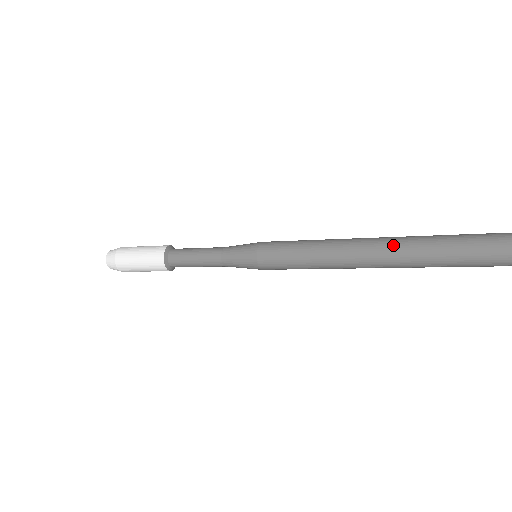
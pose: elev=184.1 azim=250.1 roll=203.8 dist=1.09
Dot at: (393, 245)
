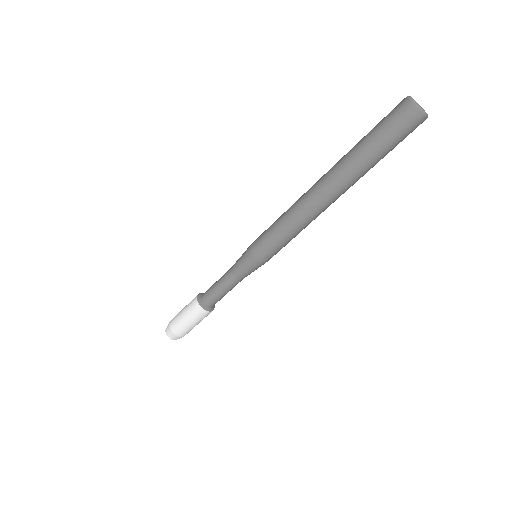
Dot at: (330, 172)
